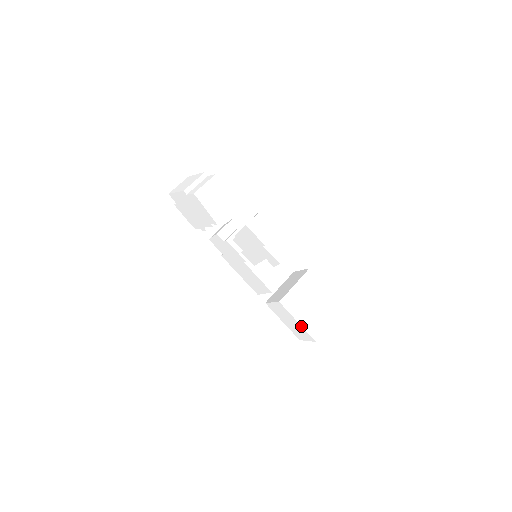
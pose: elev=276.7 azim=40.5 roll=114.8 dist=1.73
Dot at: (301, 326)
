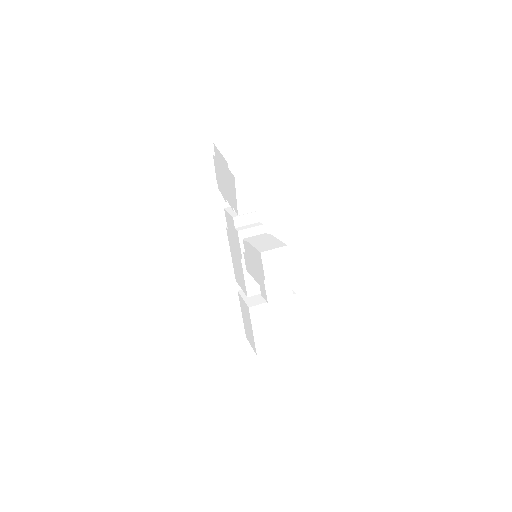
Dot at: (253, 337)
